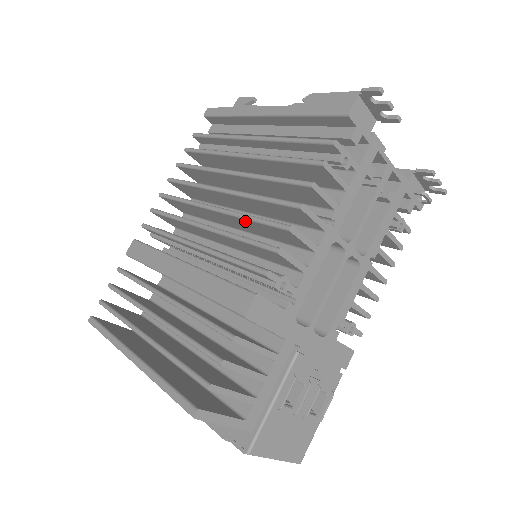
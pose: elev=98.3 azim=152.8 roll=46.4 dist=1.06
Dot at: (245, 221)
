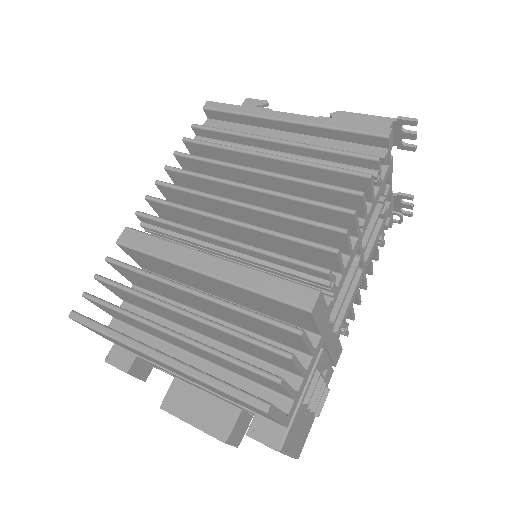
Dot at: (283, 220)
